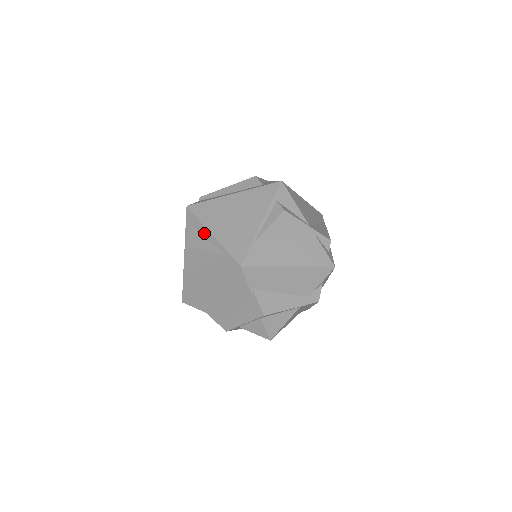
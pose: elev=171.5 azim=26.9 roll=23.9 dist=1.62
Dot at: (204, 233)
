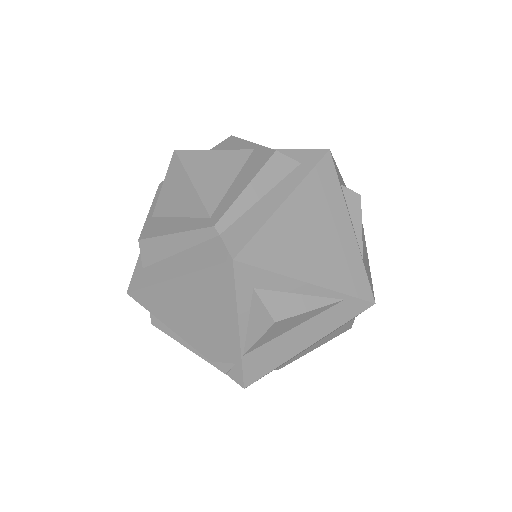
Dot at: (290, 287)
